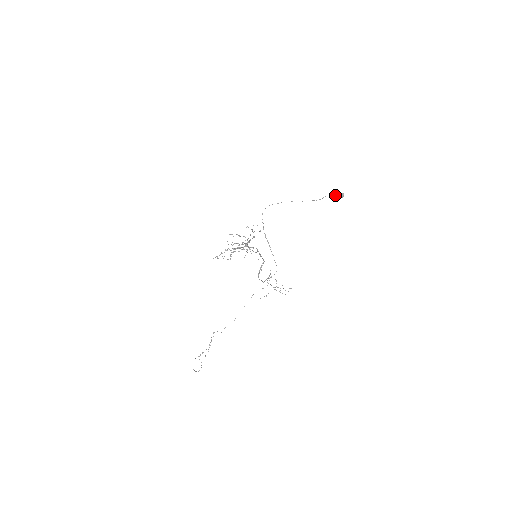
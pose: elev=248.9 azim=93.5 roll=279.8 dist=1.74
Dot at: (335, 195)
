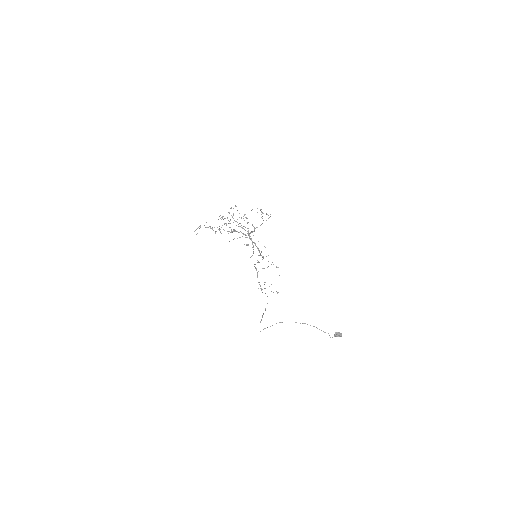
Dot at: occluded
